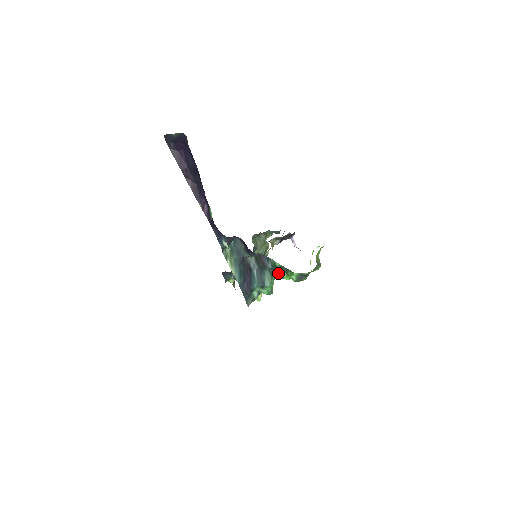
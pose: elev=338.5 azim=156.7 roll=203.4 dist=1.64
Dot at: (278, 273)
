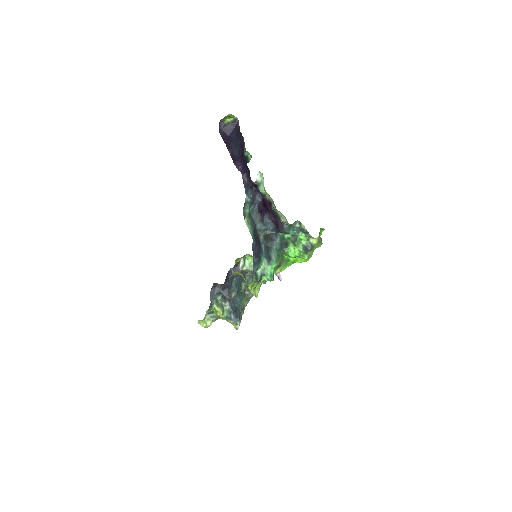
Dot at: (286, 244)
